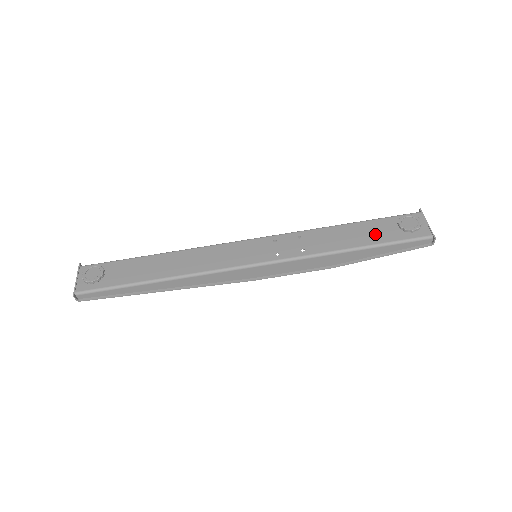
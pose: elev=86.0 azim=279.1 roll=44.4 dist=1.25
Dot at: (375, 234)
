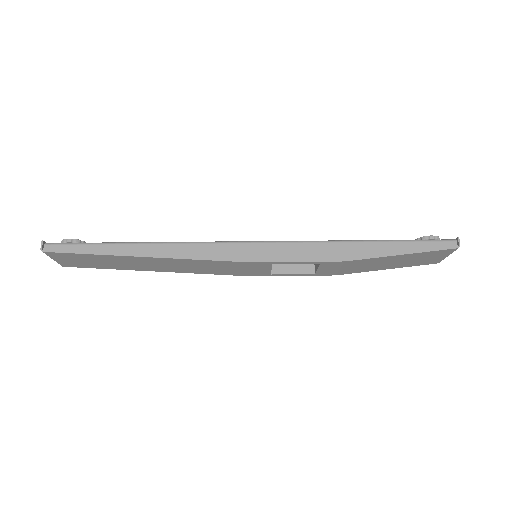
Dot at: occluded
